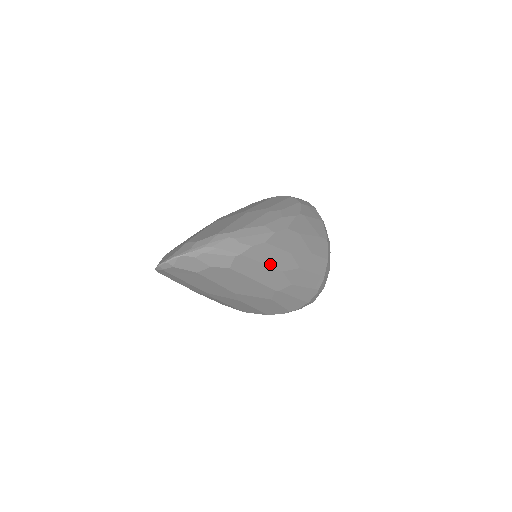
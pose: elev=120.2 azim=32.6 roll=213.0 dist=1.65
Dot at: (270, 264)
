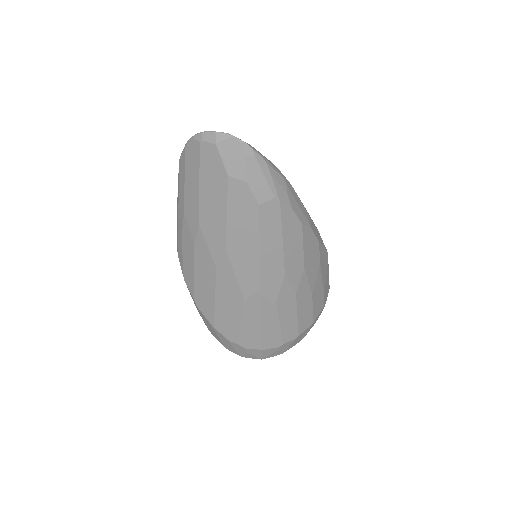
Dot at: (285, 251)
